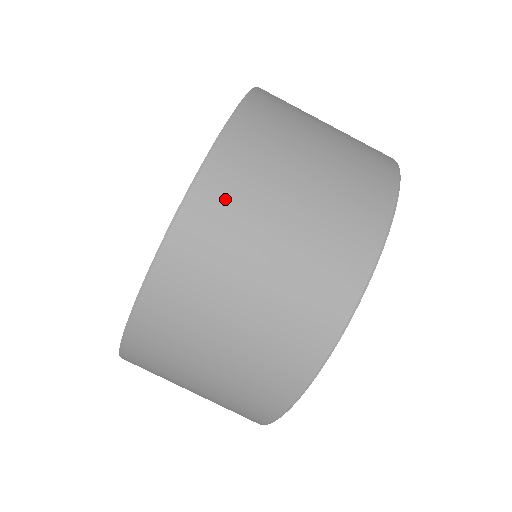
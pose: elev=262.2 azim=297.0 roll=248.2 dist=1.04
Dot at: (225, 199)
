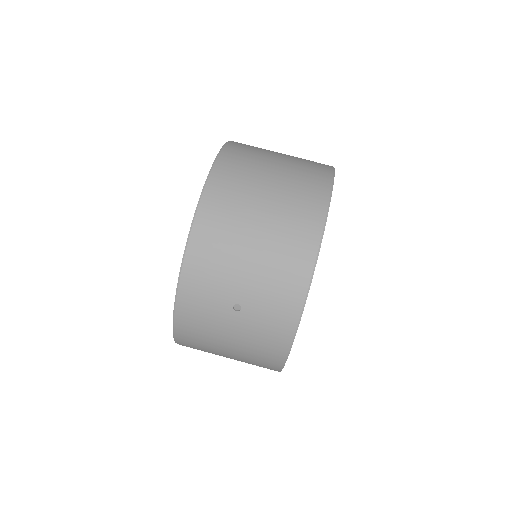
Dot at: (248, 145)
